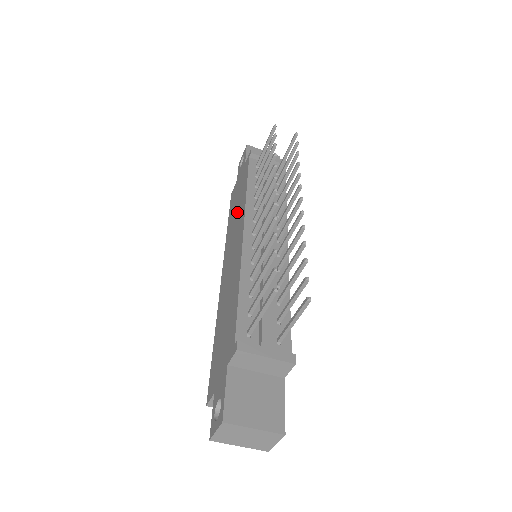
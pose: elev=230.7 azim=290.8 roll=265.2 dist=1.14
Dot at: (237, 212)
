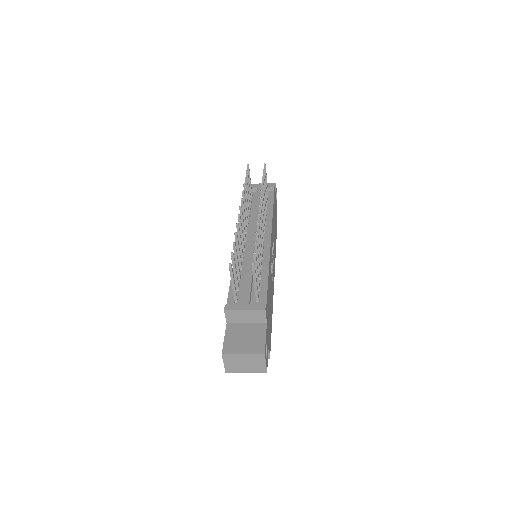
Dot at: occluded
